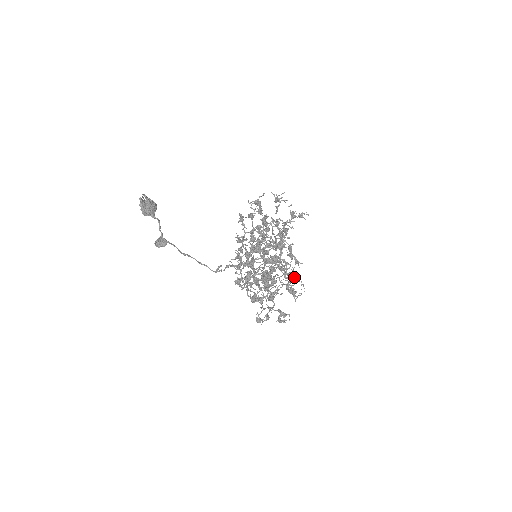
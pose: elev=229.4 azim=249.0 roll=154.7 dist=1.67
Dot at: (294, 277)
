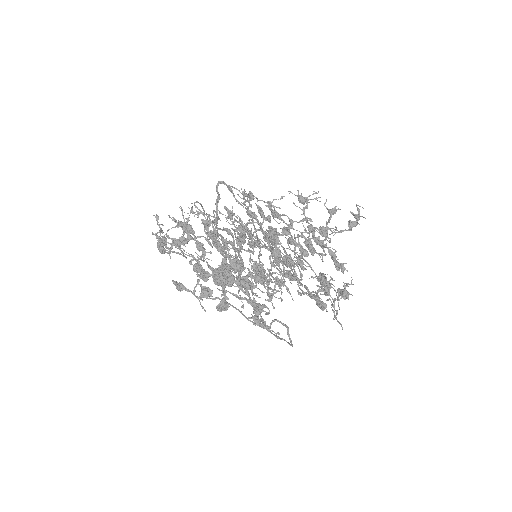
Dot at: (321, 279)
